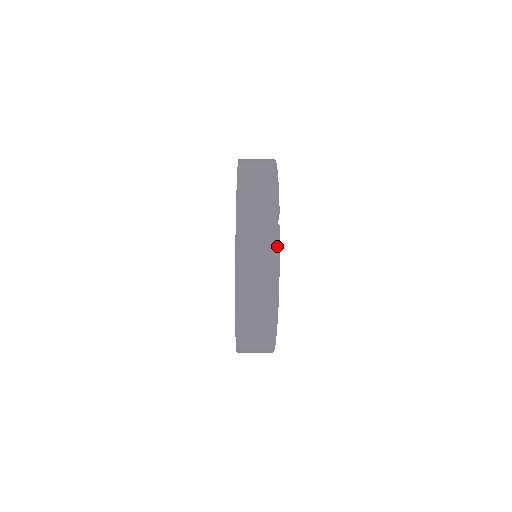
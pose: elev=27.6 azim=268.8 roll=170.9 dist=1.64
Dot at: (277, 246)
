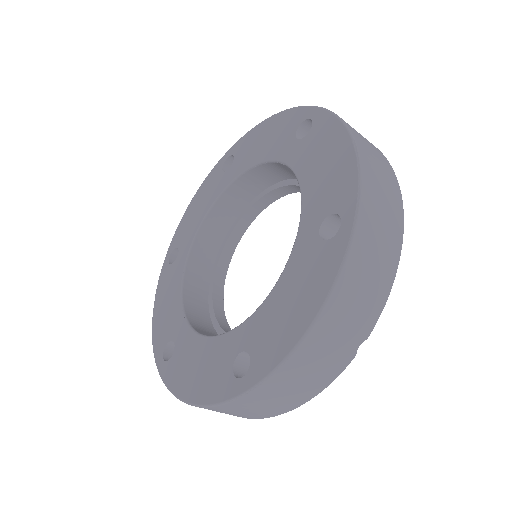
Dot at: (331, 381)
